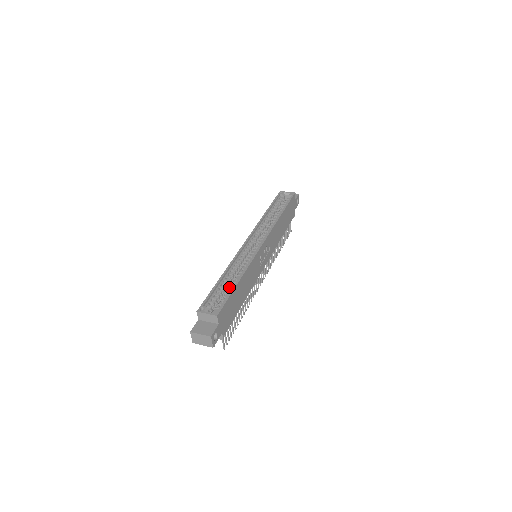
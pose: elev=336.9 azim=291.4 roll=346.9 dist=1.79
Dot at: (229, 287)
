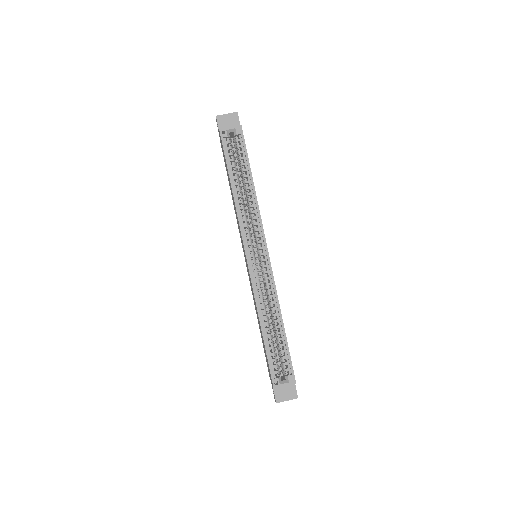
Dot at: (278, 338)
